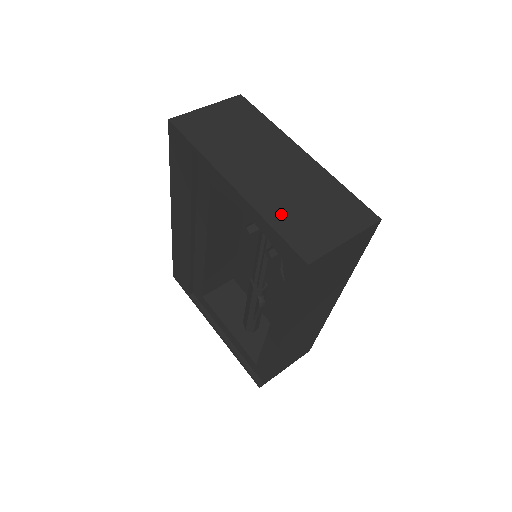
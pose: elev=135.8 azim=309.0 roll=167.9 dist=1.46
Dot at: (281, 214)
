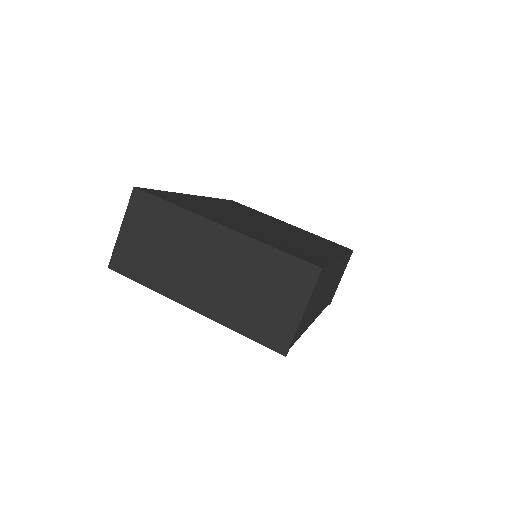
Dot at: (242, 317)
